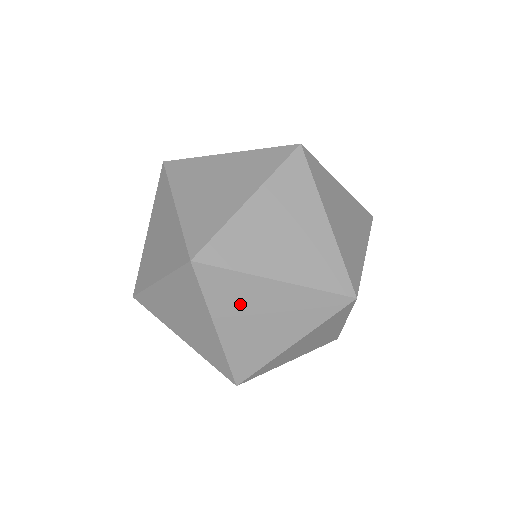
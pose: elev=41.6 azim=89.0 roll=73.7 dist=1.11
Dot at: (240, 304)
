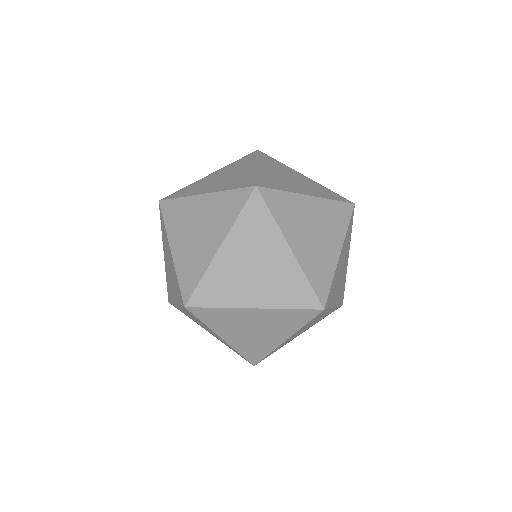
Dot at: (233, 324)
